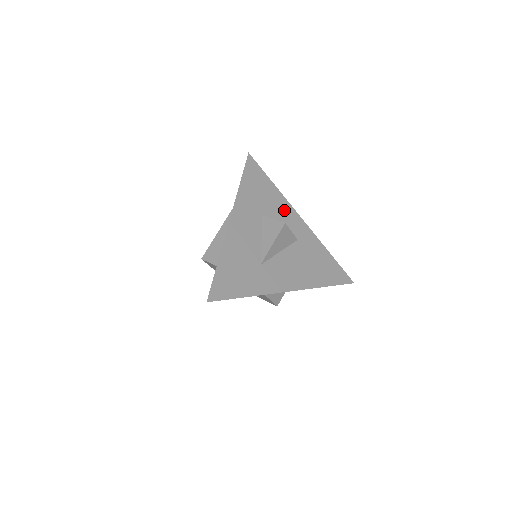
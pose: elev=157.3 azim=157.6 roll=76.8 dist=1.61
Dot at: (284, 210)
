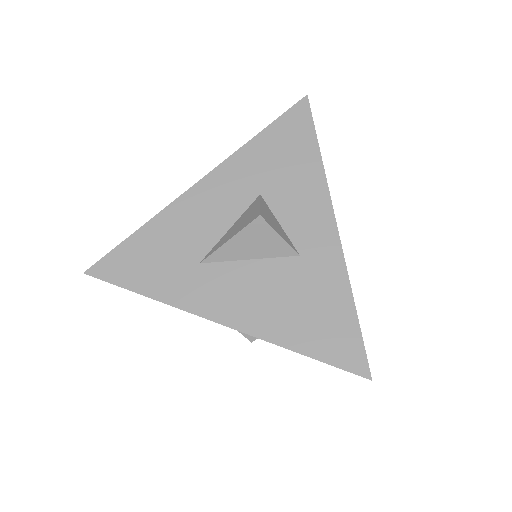
Dot at: (309, 200)
